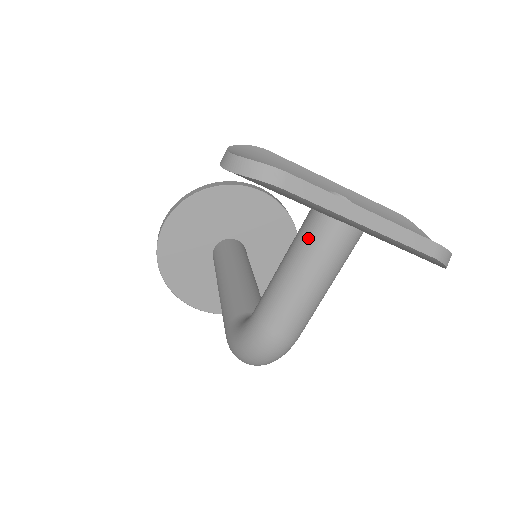
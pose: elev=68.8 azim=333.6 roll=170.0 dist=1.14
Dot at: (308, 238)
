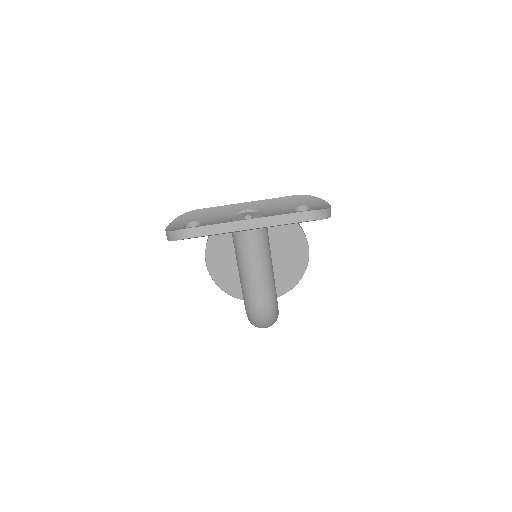
Dot at: (236, 247)
